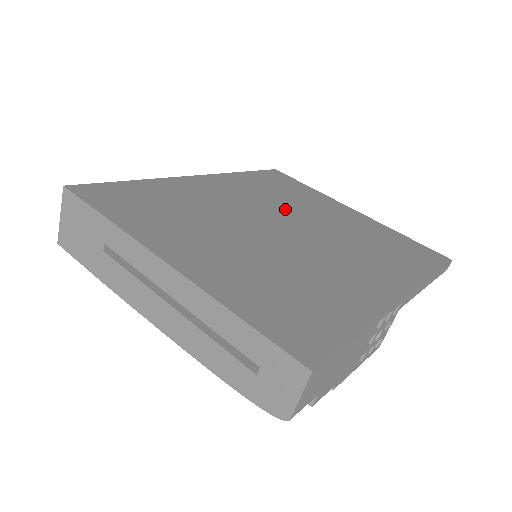
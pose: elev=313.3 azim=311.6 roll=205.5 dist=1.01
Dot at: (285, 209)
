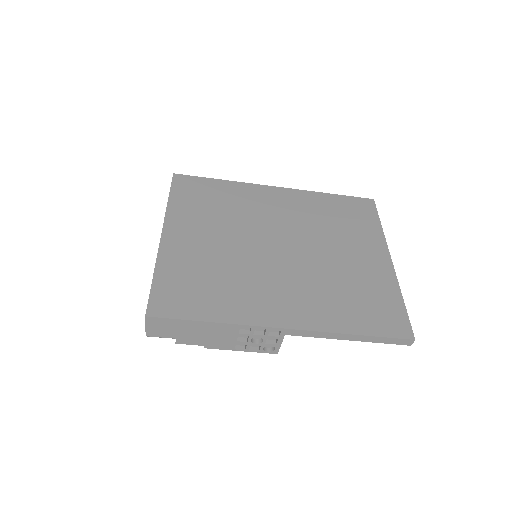
Dot at: (309, 234)
